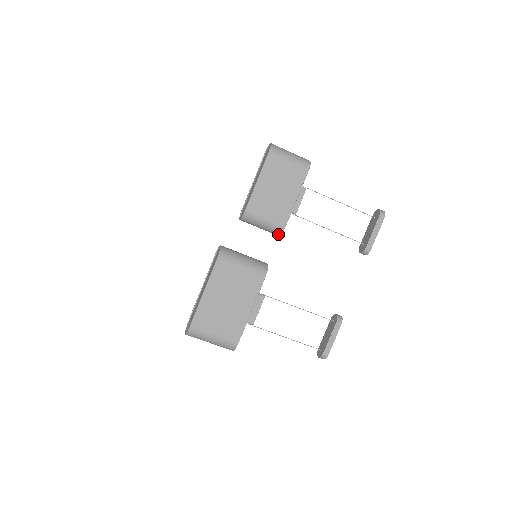
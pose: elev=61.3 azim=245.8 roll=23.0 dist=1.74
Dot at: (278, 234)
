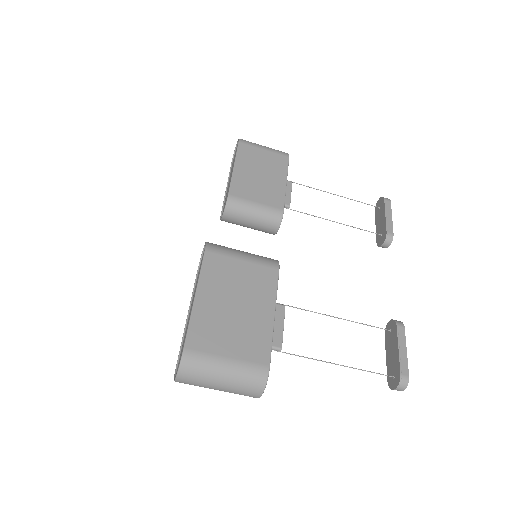
Dot at: (276, 225)
